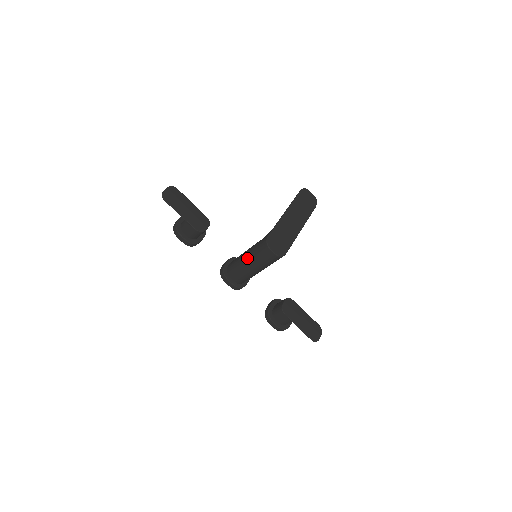
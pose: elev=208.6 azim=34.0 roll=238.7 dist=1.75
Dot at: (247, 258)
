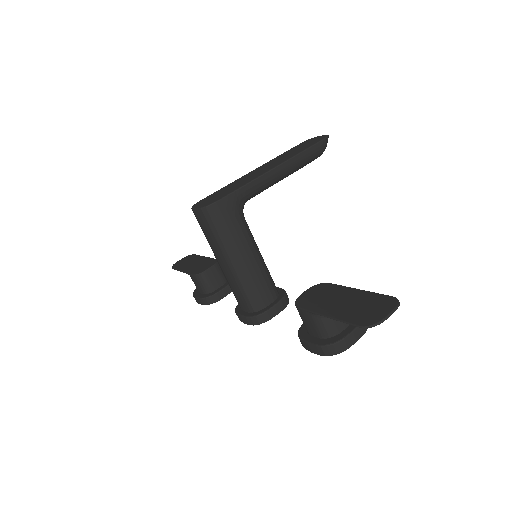
Dot at: occluded
